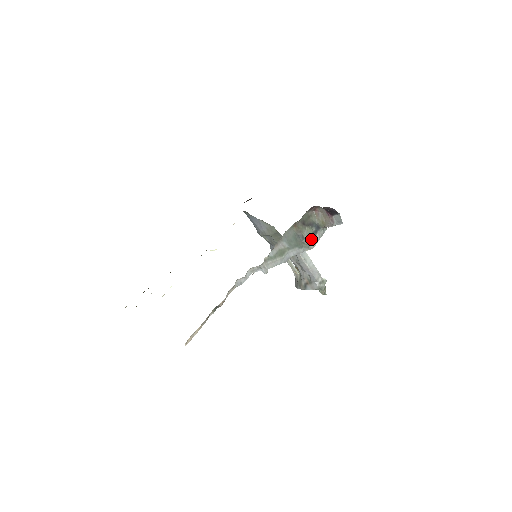
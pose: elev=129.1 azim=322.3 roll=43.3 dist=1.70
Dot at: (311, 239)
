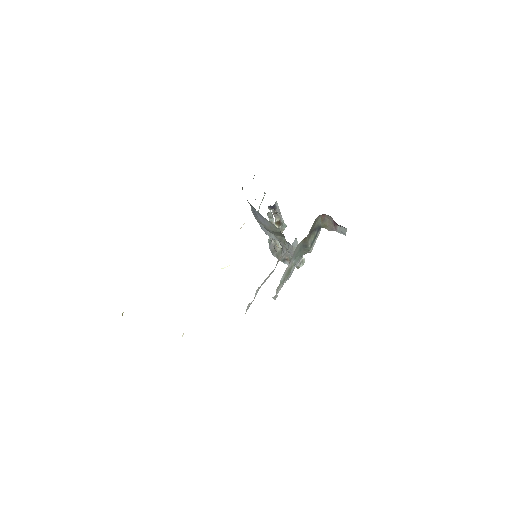
Dot at: (312, 245)
